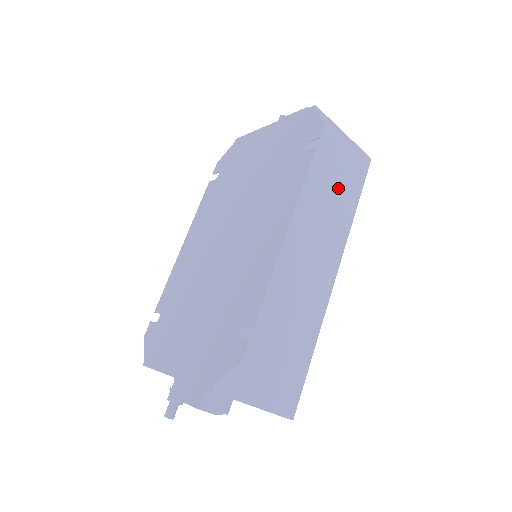
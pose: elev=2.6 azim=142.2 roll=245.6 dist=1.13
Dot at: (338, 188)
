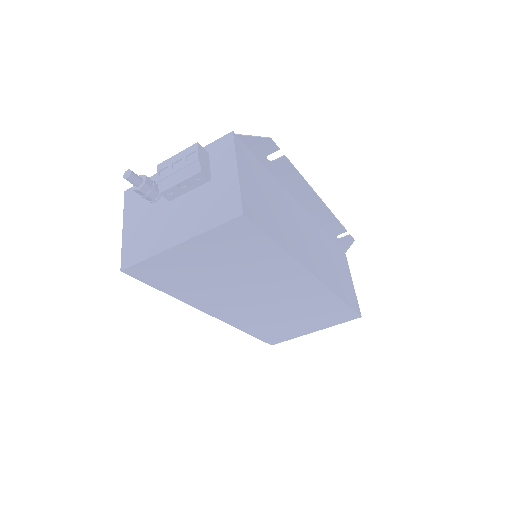
Dot at: (339, 278)
